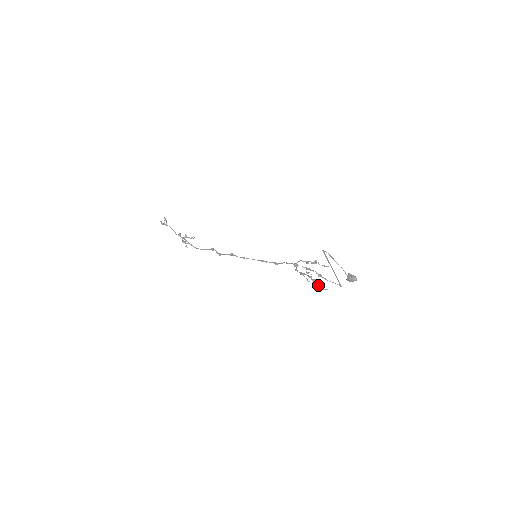
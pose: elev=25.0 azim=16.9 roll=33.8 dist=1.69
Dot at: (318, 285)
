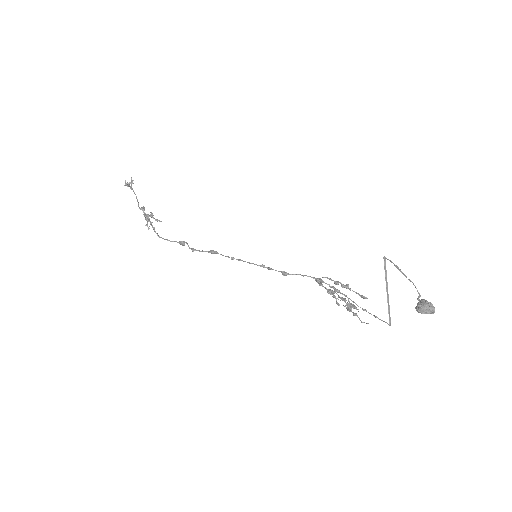
Dot at: occluded
